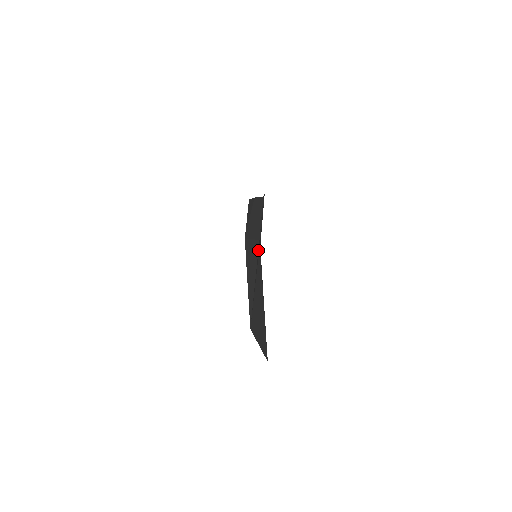
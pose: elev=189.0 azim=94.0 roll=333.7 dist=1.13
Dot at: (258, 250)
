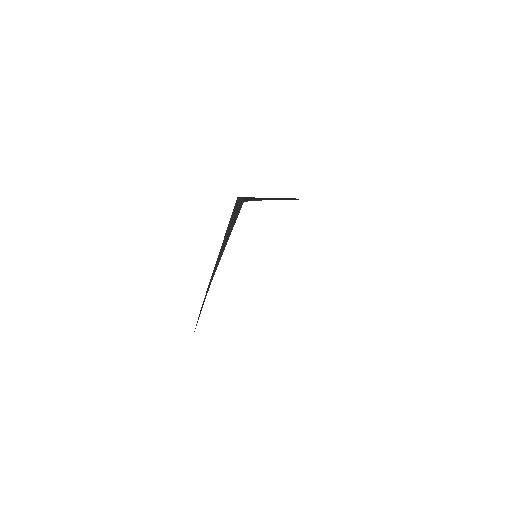
Dot at: (238, 213)
